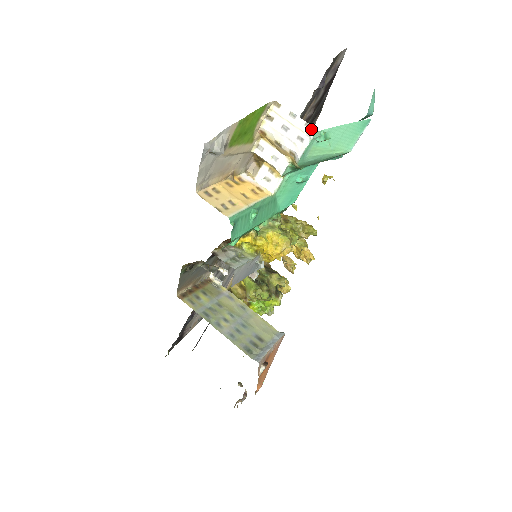
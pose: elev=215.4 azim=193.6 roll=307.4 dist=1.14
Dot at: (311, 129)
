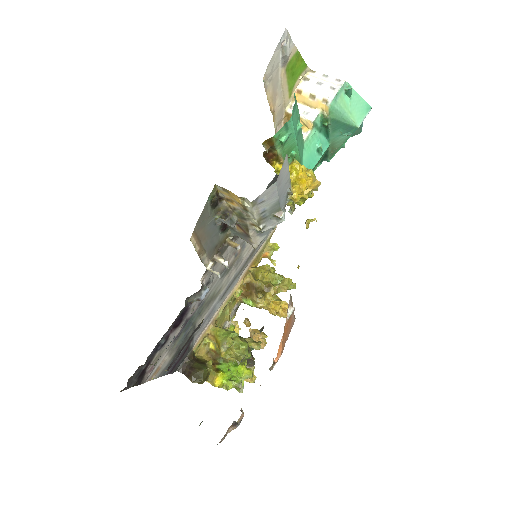
Dot at: (341, 81)
